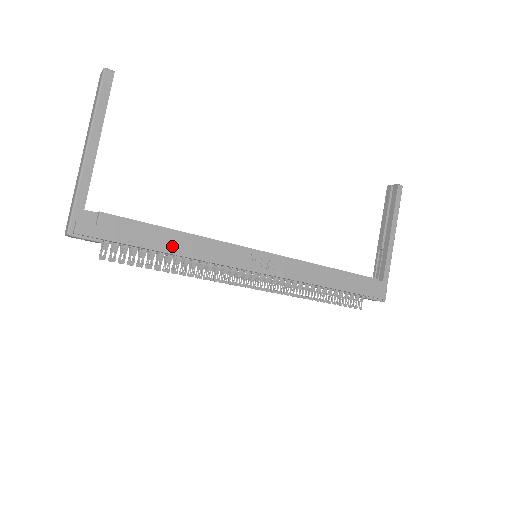
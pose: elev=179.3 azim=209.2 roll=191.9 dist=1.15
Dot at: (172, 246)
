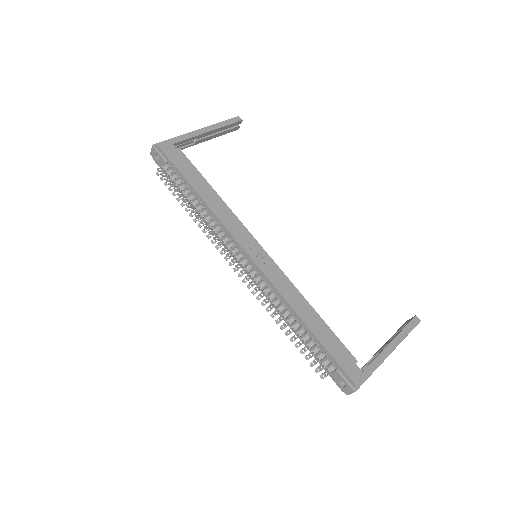
Dot at: (203, 193)
